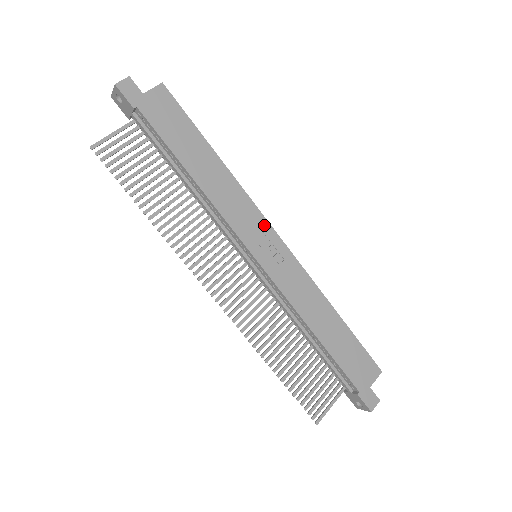
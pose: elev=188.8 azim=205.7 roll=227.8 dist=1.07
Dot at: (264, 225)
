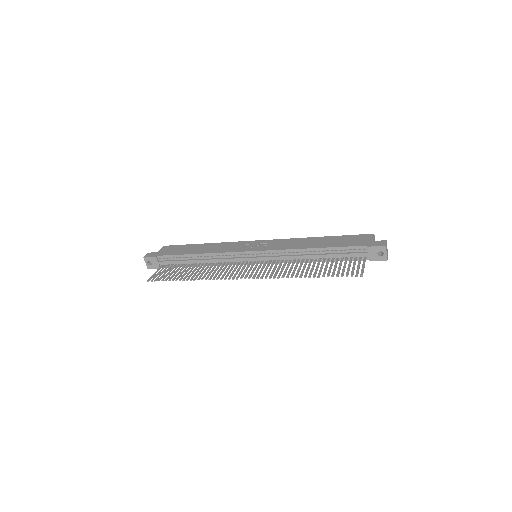
Dot at: (247, 243)
